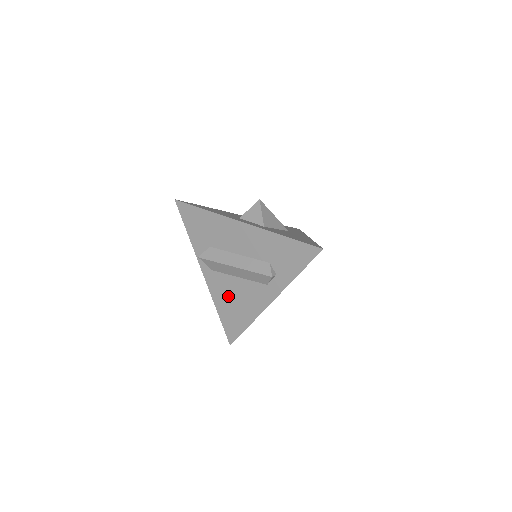
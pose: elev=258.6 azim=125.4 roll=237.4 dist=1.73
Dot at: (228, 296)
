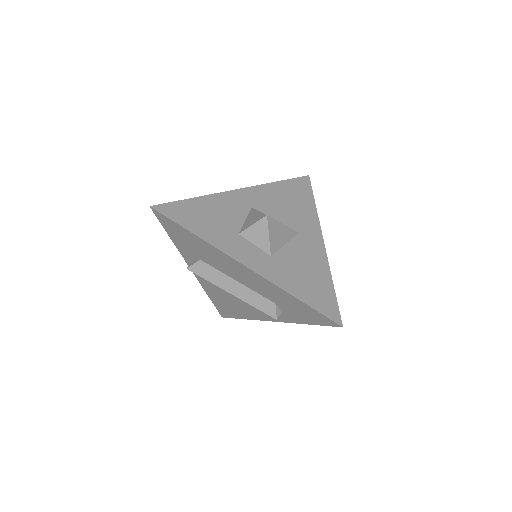
Dot at: (222, 295)
